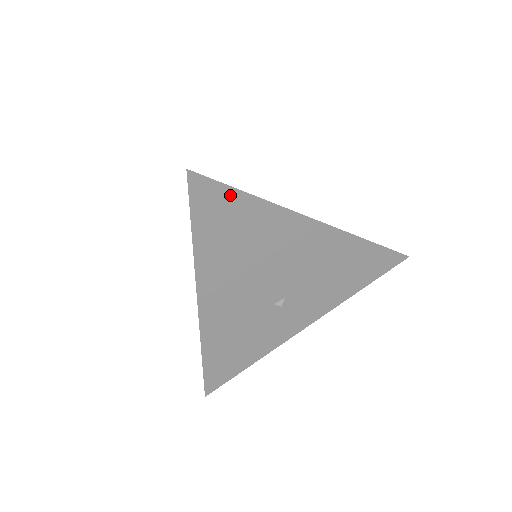
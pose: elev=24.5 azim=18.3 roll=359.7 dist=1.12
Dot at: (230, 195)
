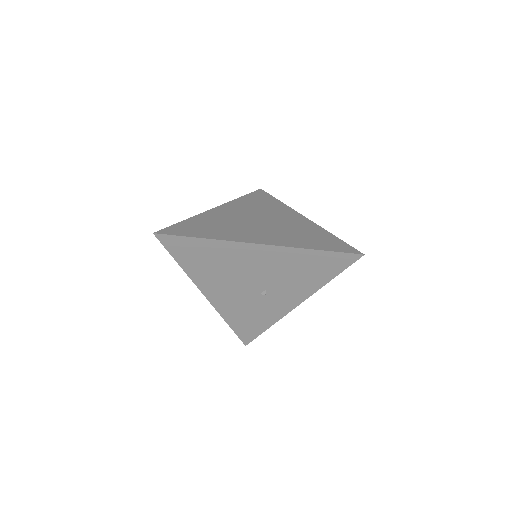
Dot at: (187, 241)
